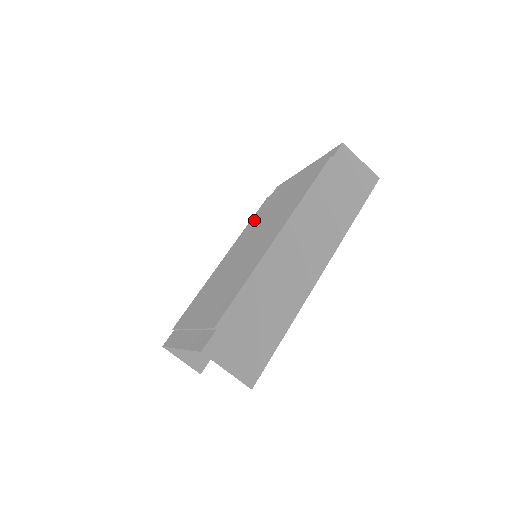
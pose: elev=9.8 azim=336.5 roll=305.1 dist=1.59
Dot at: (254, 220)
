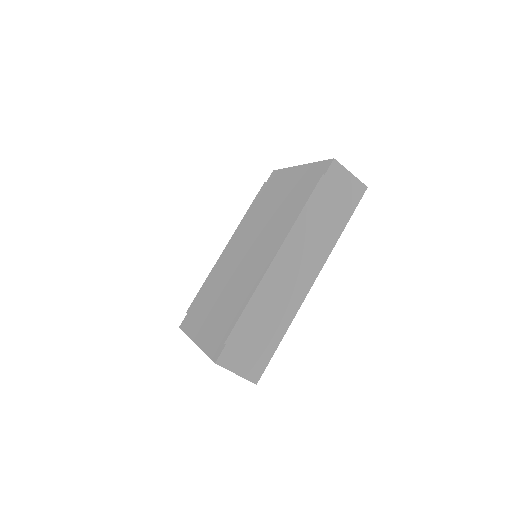
Dot at: (253, 210)
